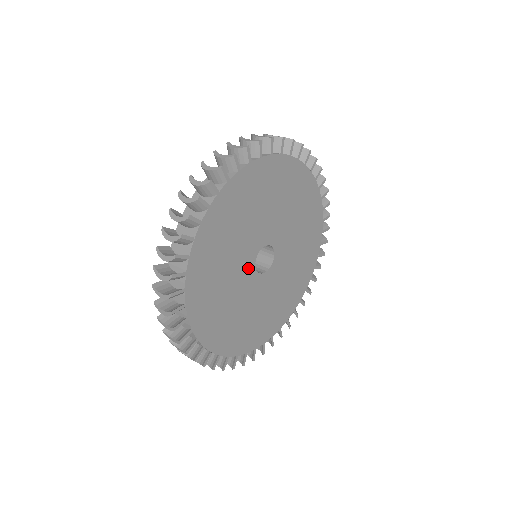
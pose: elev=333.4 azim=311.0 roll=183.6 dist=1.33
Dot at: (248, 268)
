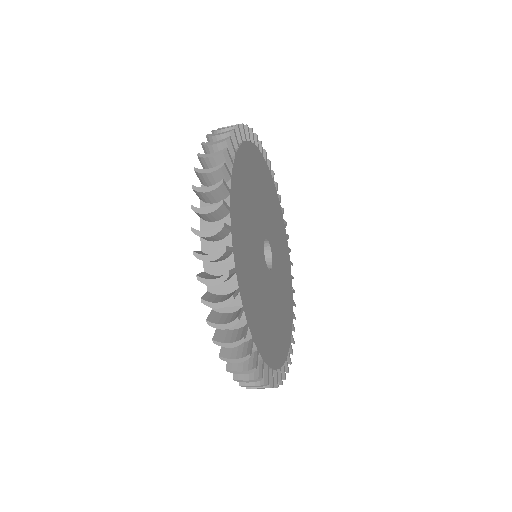
Dot at: (264, 228)
